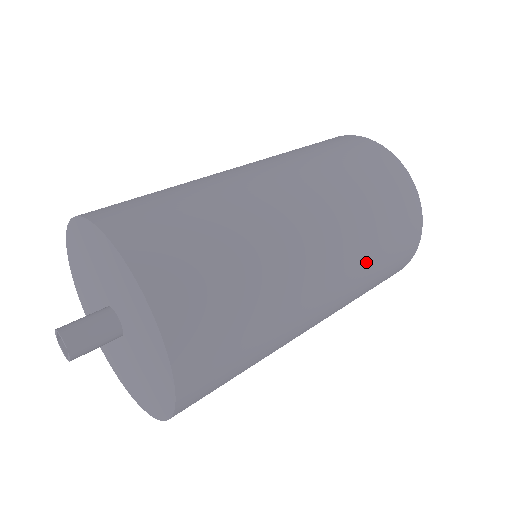
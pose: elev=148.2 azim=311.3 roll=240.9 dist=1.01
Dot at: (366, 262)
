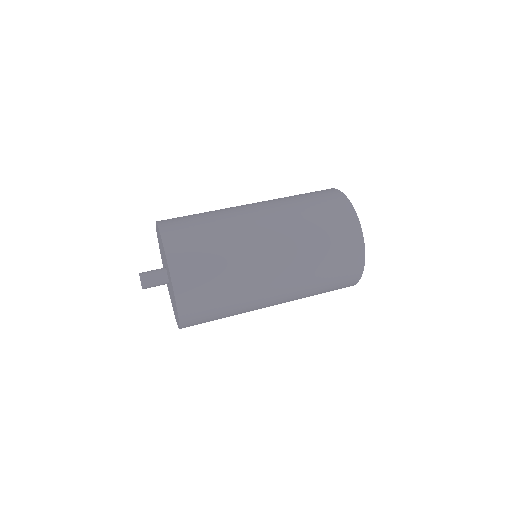
Dot at: (305, 238)
